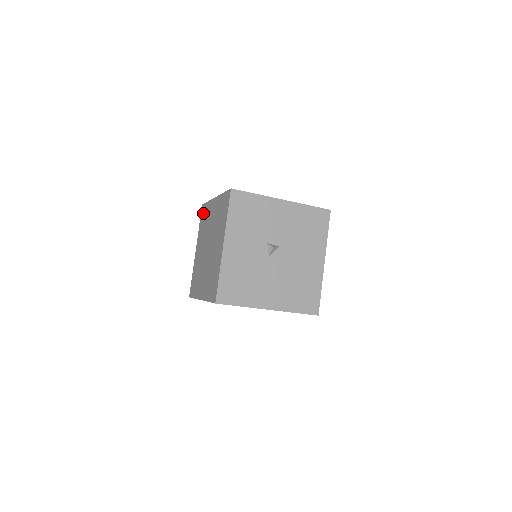
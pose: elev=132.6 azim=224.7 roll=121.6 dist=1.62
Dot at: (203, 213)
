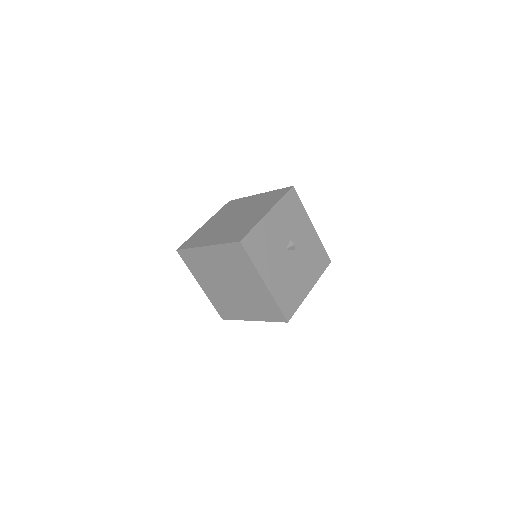
Dot at: (231, 204)
